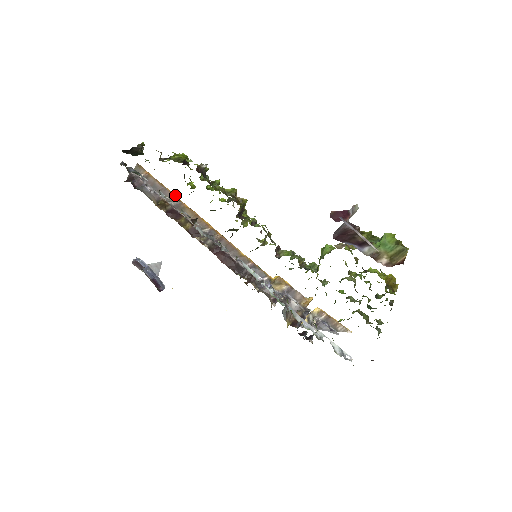
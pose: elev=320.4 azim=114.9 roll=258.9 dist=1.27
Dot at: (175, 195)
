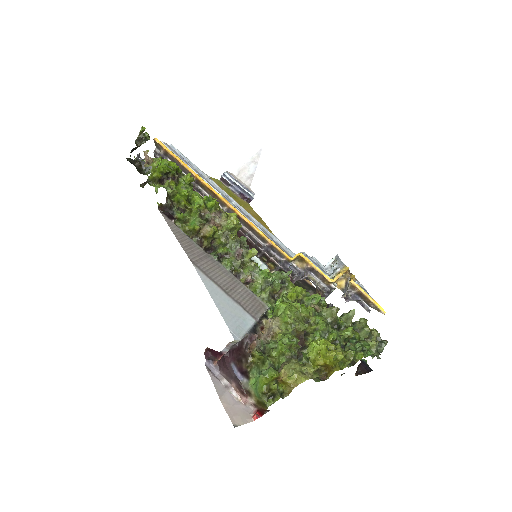
Dot at: (191, 173)
